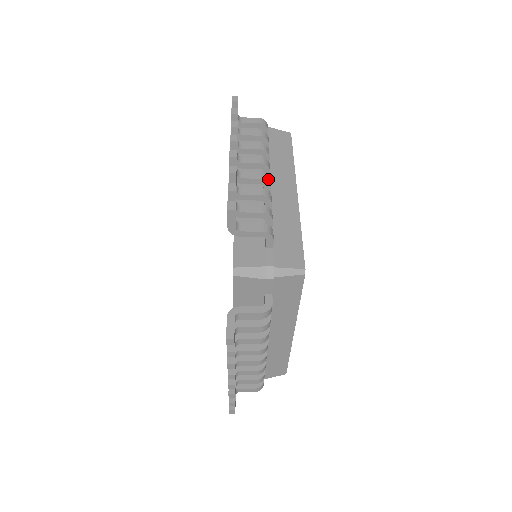
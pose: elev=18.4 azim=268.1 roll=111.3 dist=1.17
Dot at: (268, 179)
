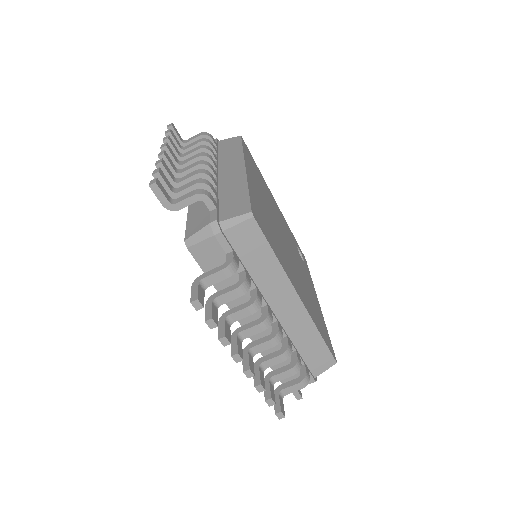
Dot at: (206, 163)
